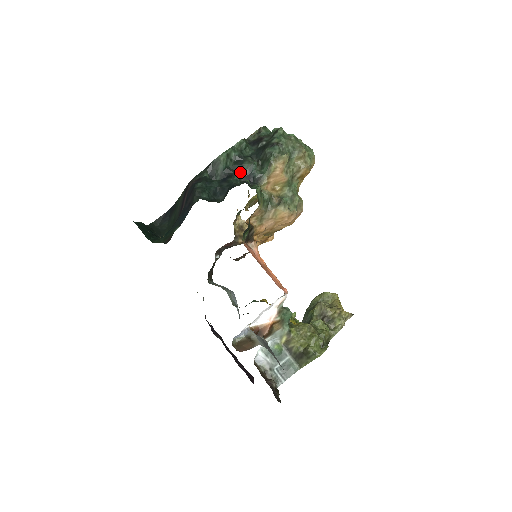
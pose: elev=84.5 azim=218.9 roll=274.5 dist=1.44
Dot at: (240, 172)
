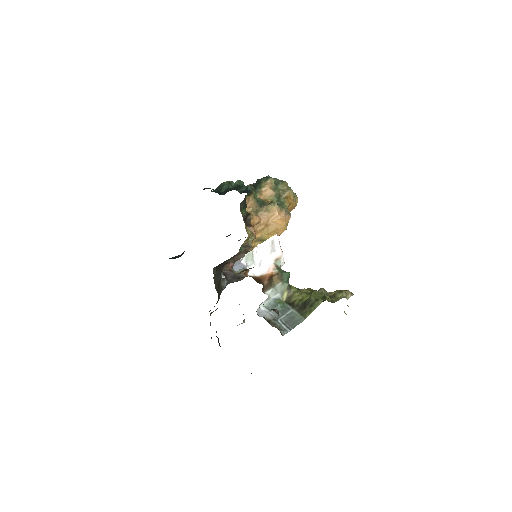
Dot at: (239, 189)
